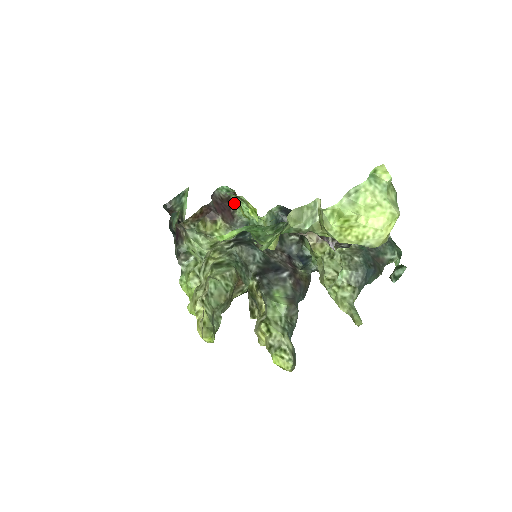
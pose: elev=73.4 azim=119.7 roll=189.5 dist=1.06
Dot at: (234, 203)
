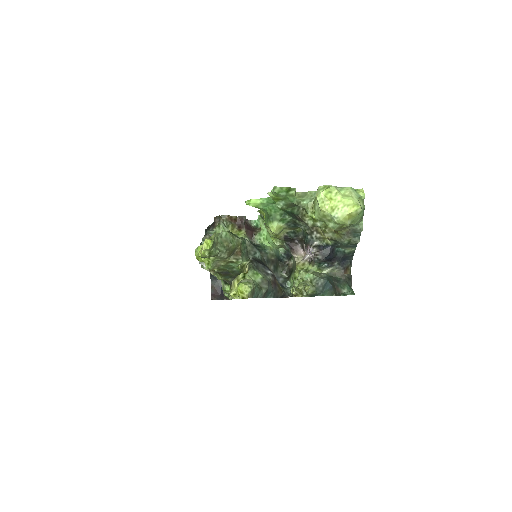
Dot at: occluded
